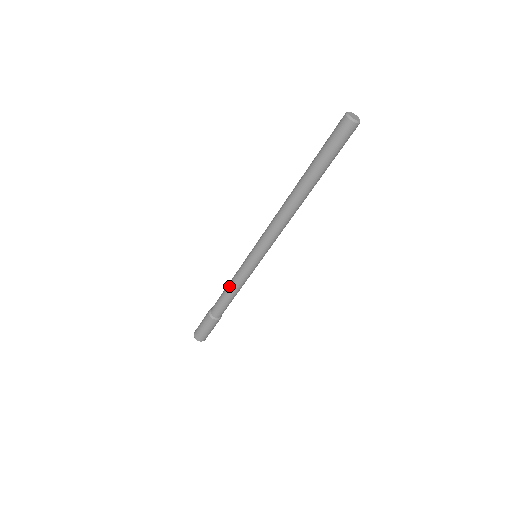
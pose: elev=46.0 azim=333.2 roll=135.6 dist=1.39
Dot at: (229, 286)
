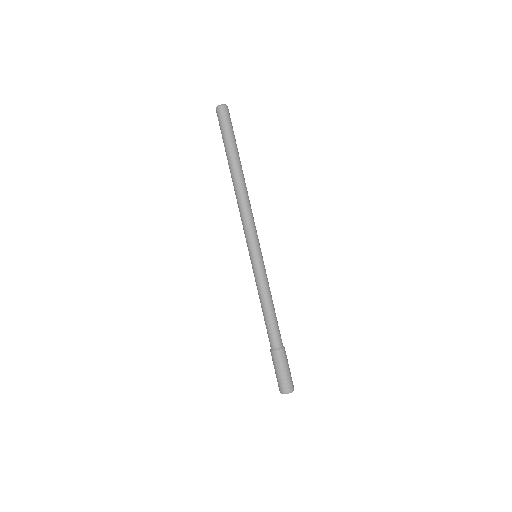
Dot at: (265, 302)
